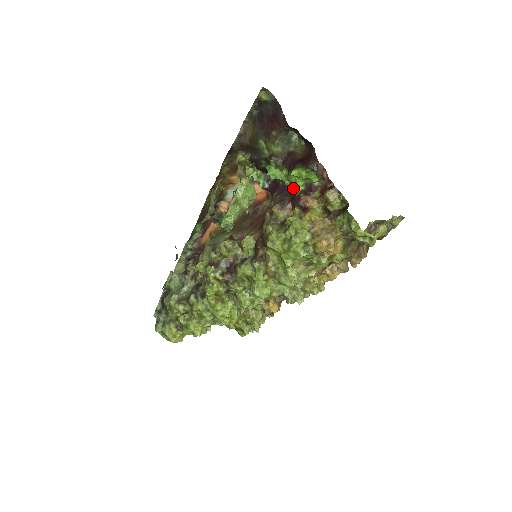
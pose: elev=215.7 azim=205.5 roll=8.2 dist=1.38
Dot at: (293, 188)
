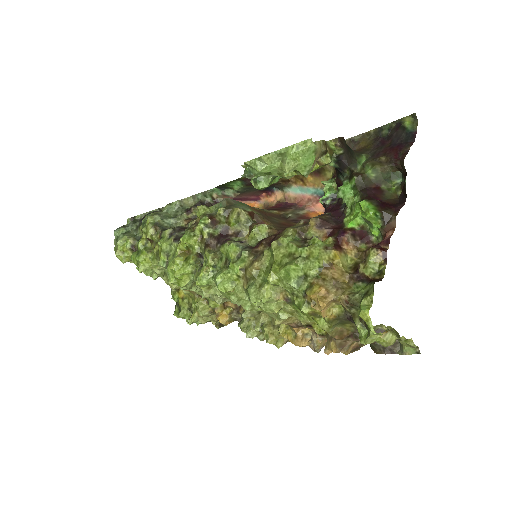
Dot at: (348, 219)
